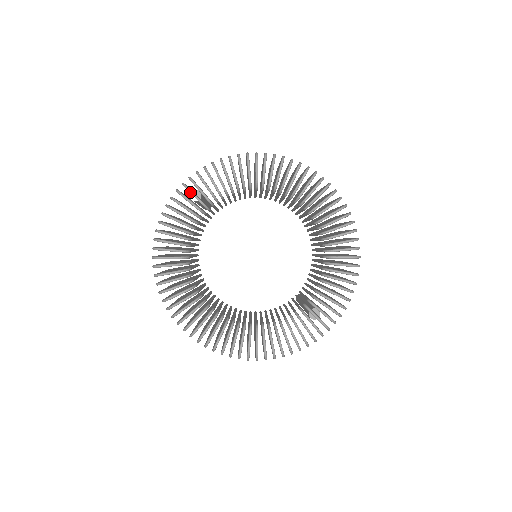
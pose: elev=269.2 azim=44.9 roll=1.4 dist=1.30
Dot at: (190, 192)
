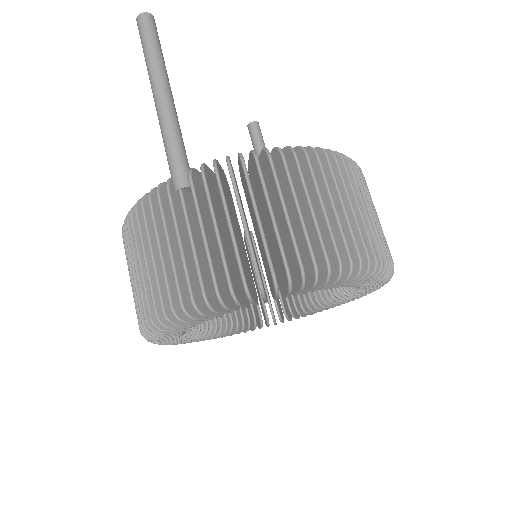
Dot at: occluded
